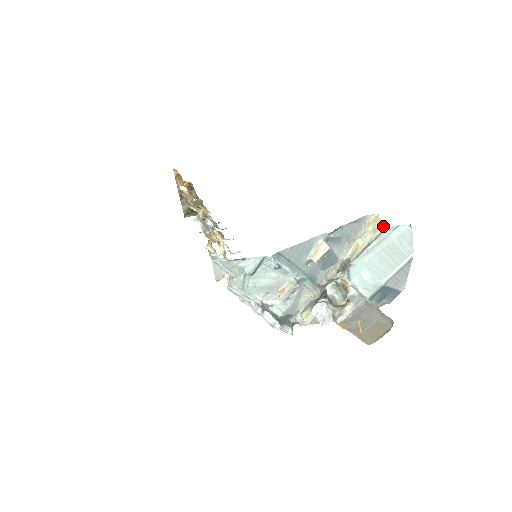
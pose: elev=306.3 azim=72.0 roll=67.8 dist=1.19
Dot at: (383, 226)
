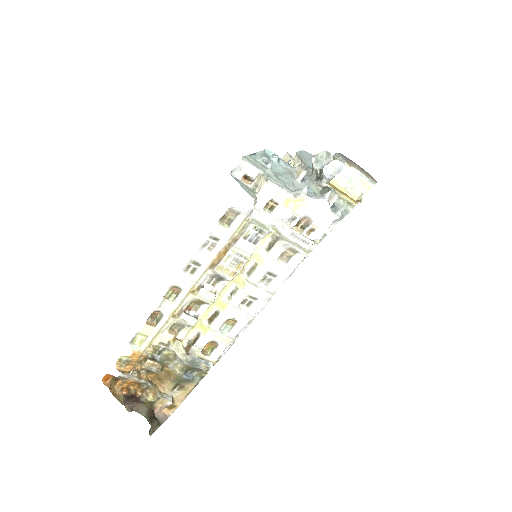
Dot at: (294, 157)
